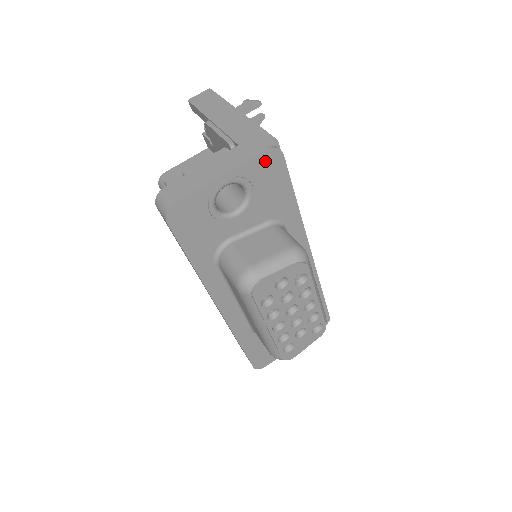
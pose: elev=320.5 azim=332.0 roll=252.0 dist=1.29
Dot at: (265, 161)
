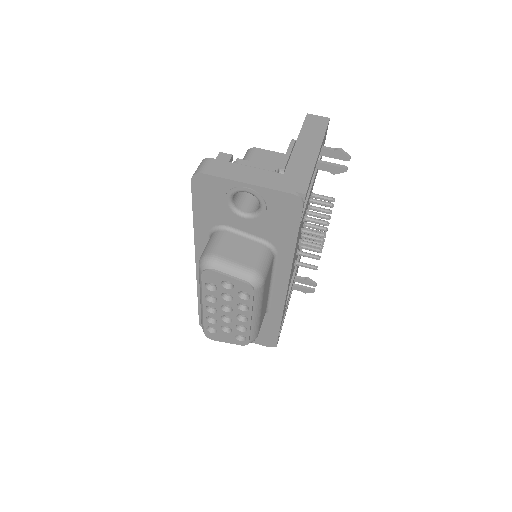
Dot at: (286, 200)
